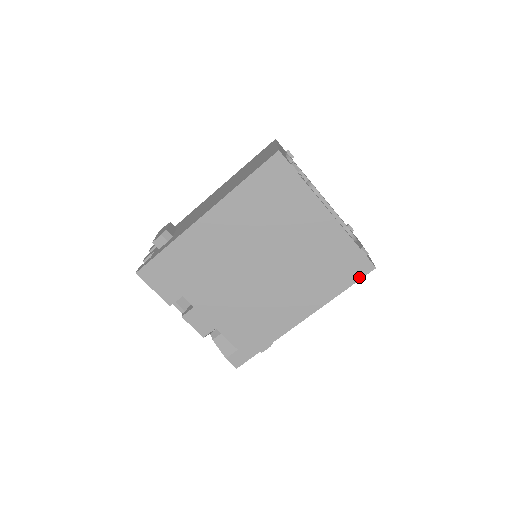
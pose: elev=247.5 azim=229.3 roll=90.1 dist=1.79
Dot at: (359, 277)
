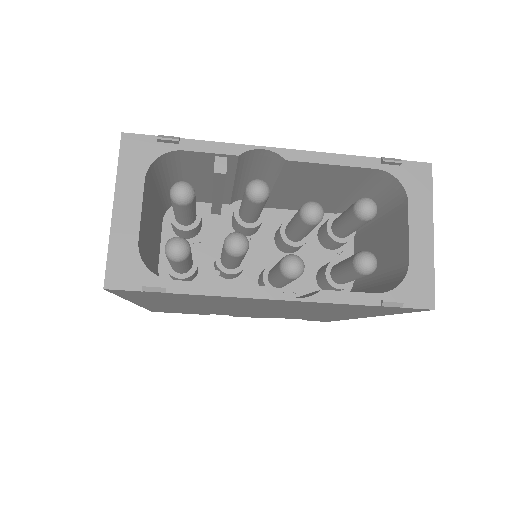
Dot at: (411, 311)
